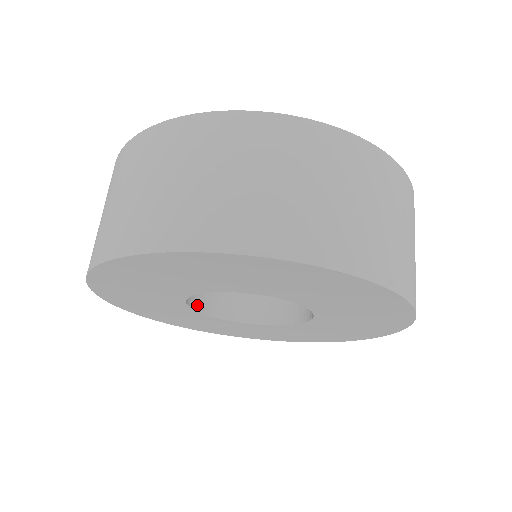
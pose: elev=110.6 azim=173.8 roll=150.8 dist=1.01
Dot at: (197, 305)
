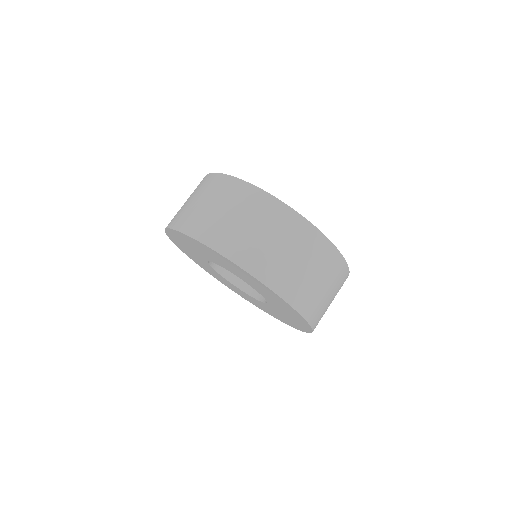
Dot at: (216, 266)
